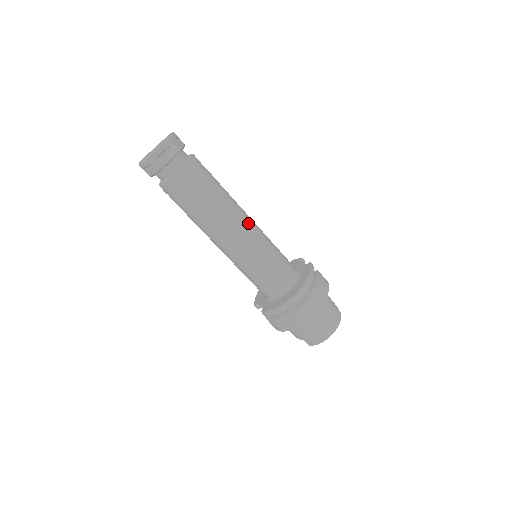
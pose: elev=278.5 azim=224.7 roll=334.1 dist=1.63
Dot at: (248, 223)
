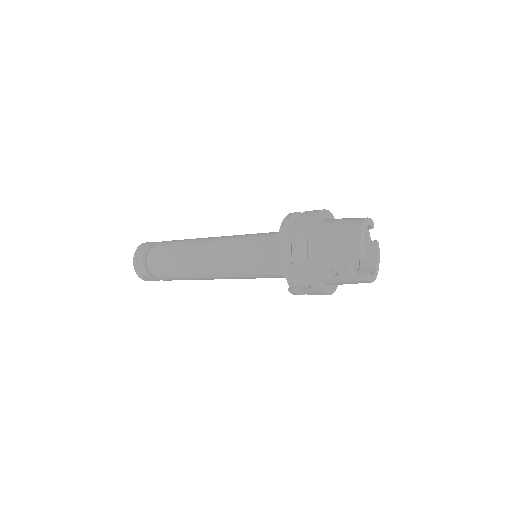
Dot at: occluded
